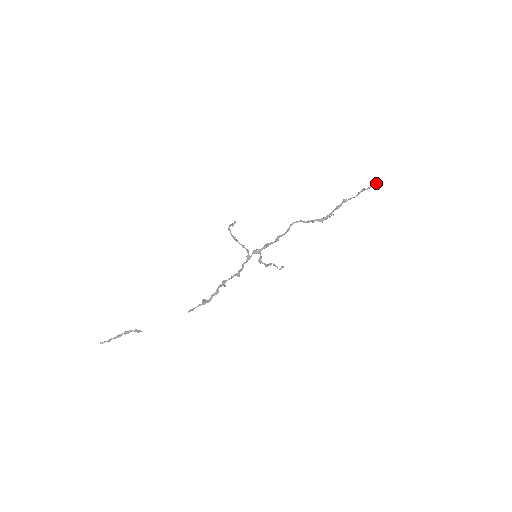
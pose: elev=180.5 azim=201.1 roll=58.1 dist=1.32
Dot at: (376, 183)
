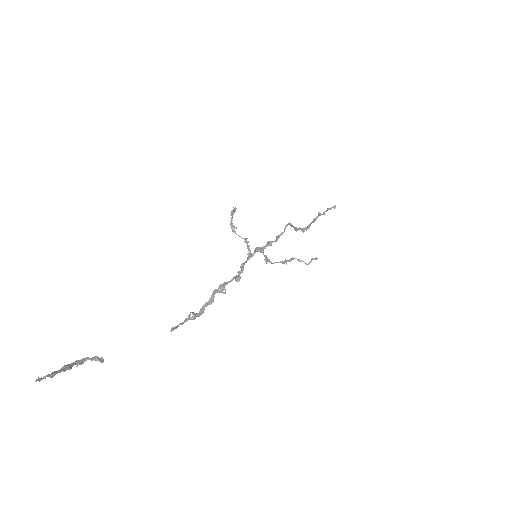
Dot at: (334, 206)
